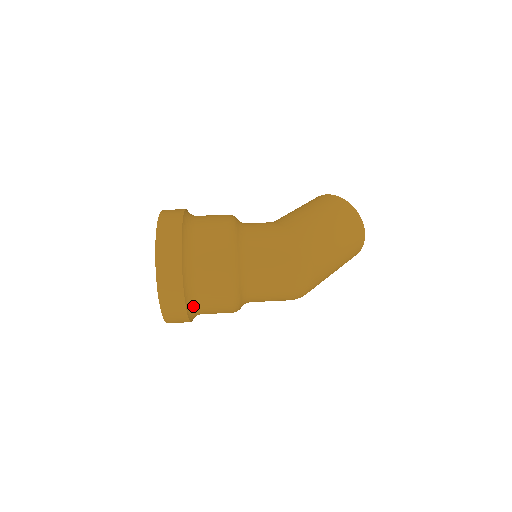
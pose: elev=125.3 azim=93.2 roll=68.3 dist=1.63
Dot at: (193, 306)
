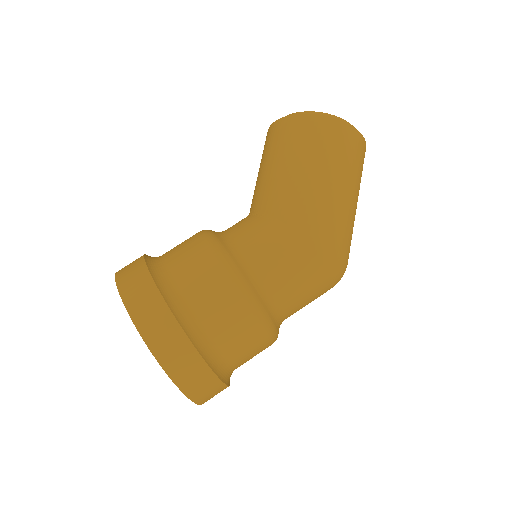
Dot at: occluded
